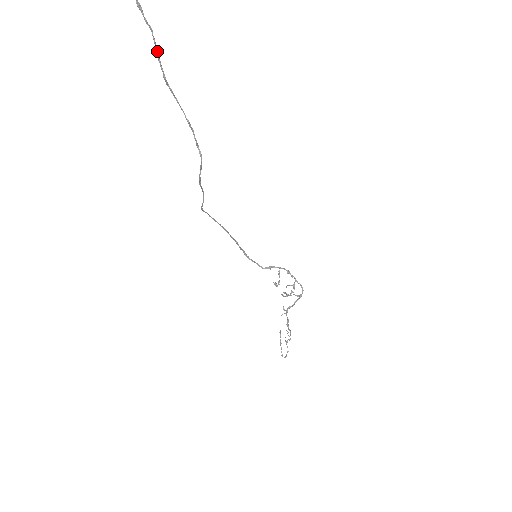
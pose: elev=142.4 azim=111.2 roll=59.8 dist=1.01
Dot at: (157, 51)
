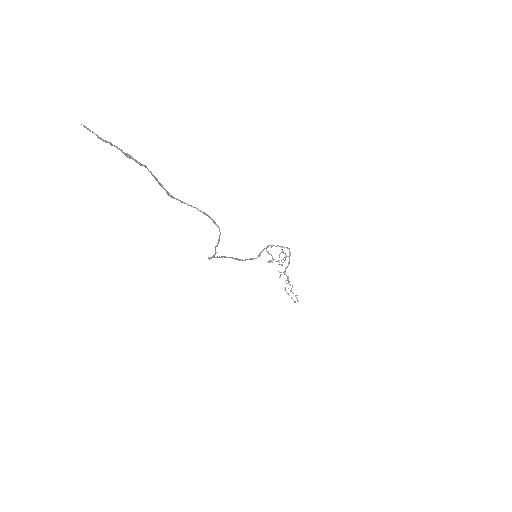
Dot at: (157, 179)
